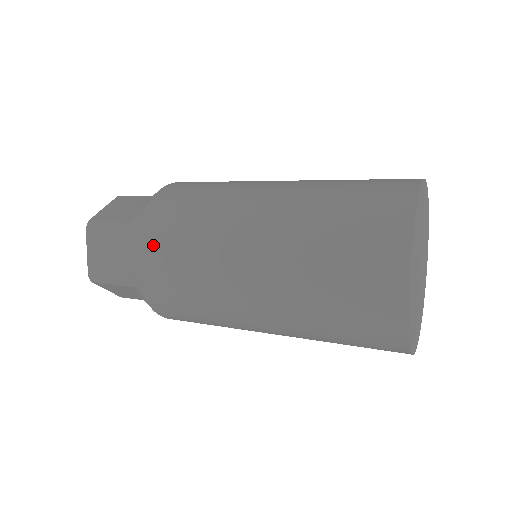
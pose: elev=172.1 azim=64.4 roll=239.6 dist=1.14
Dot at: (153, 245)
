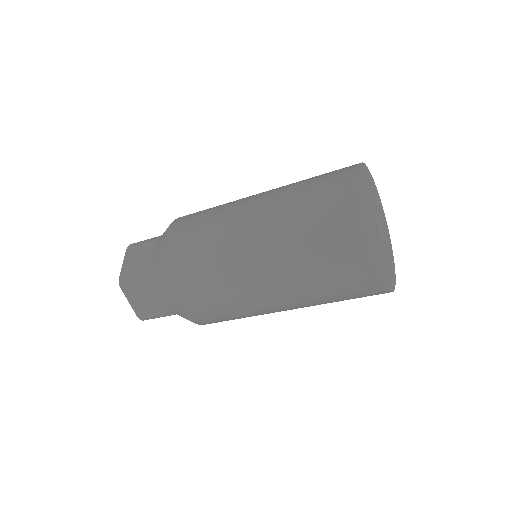
Dot at: (182, 287)
